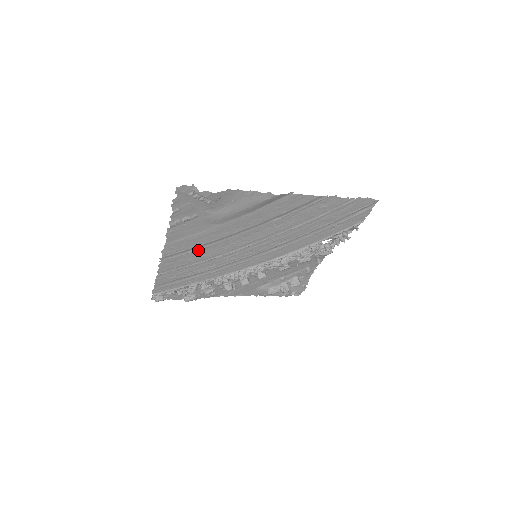
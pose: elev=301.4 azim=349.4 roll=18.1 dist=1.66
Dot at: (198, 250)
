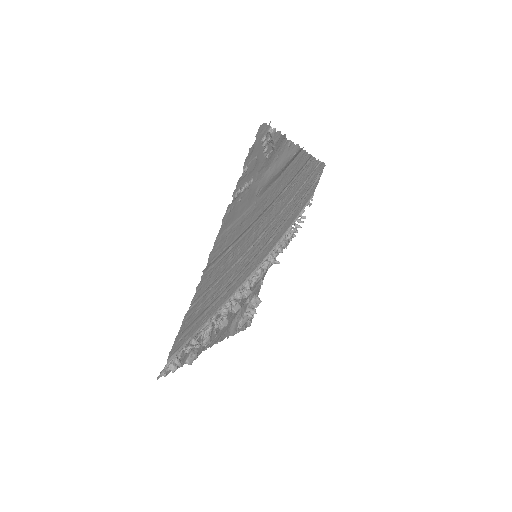
Dot at: (232, 248)
